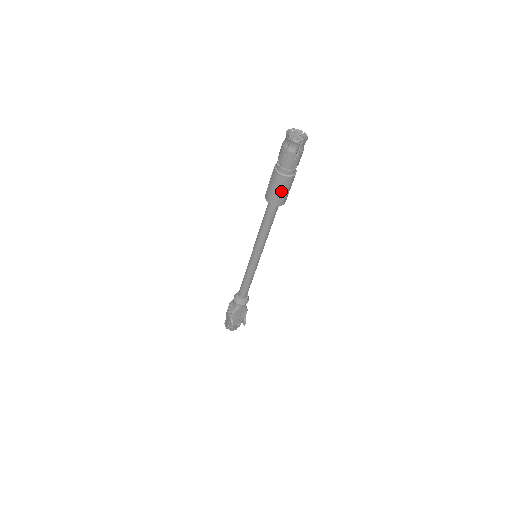
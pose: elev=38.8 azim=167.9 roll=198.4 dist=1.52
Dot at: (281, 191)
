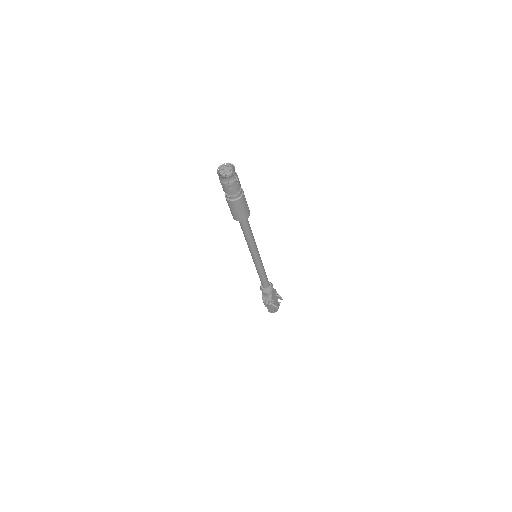
Dot at: (244, 208)
